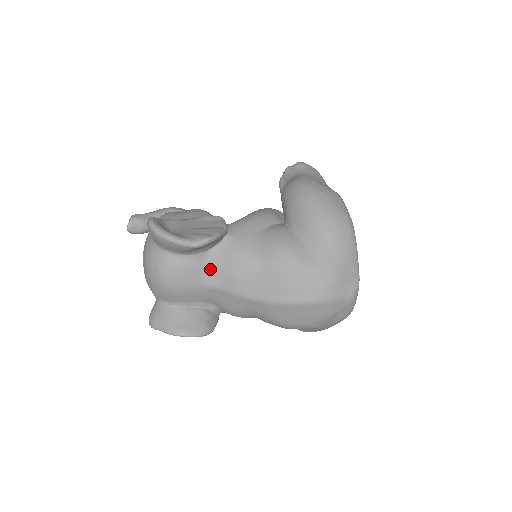
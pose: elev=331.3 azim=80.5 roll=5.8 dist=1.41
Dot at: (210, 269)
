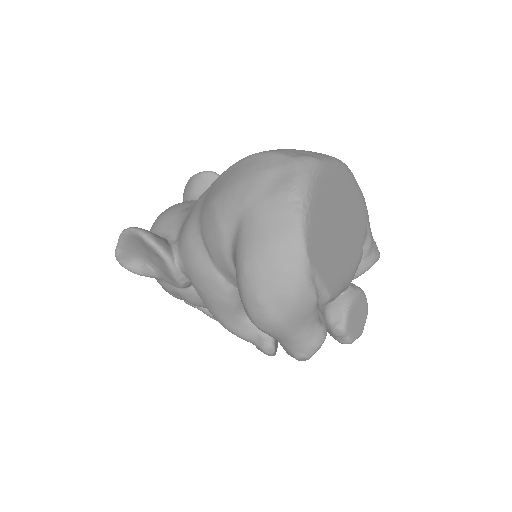
Dot at: occluded
